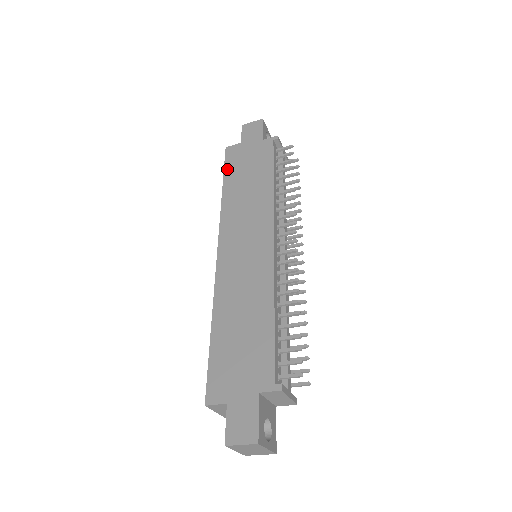
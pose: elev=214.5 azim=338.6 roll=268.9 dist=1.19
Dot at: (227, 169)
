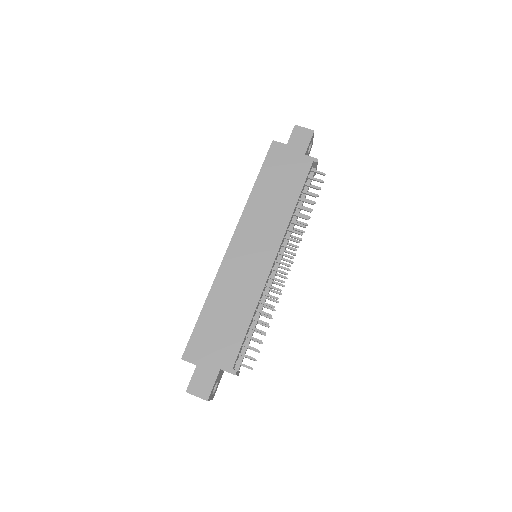
Dot at: (265, 165)
